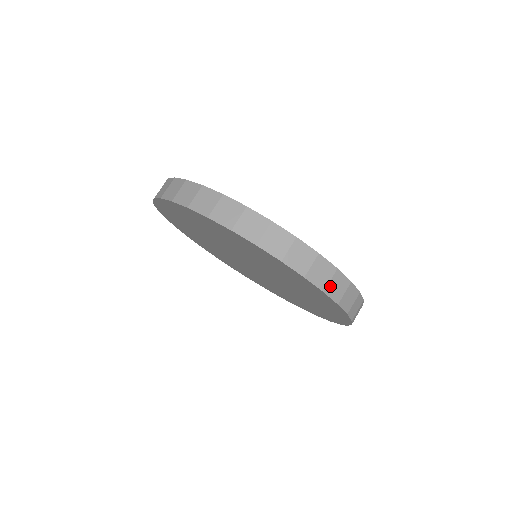
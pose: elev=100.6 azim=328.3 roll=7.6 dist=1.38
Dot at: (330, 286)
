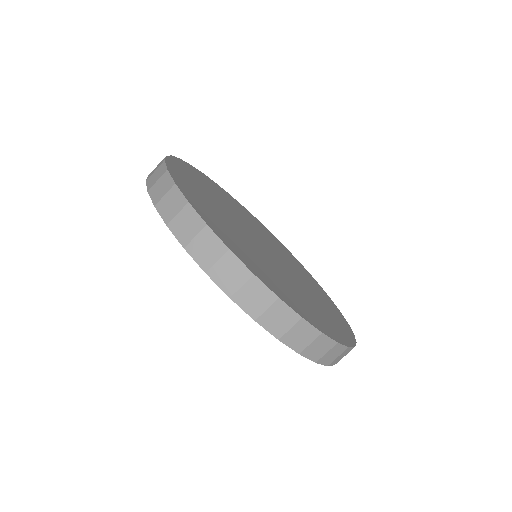
Dot at: occluded
